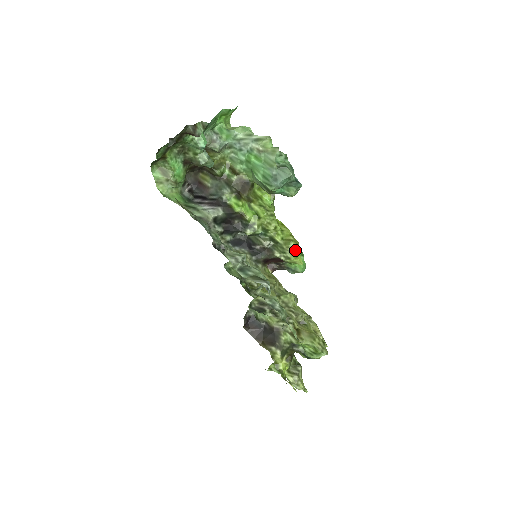
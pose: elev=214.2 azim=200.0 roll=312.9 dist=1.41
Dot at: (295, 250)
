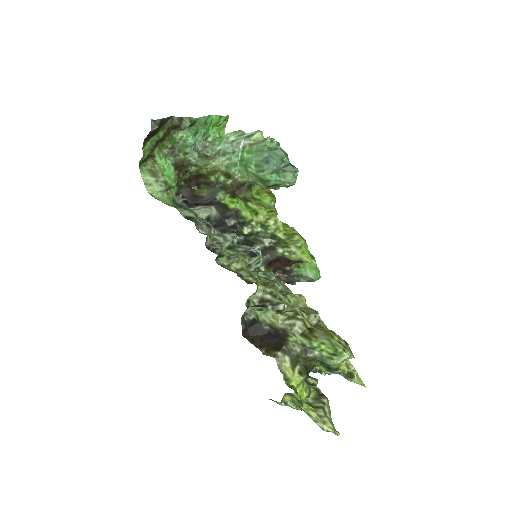
Dot at: (300, 243)
